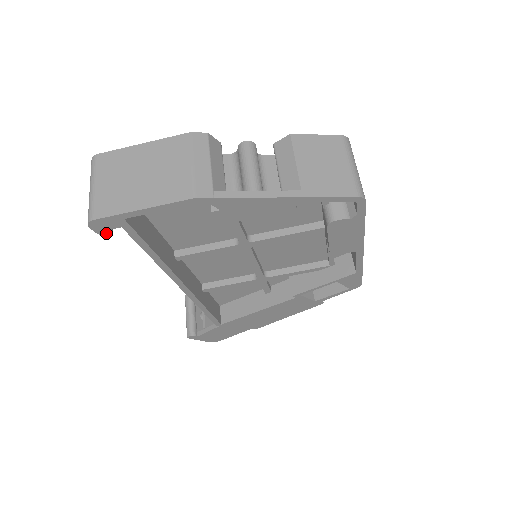
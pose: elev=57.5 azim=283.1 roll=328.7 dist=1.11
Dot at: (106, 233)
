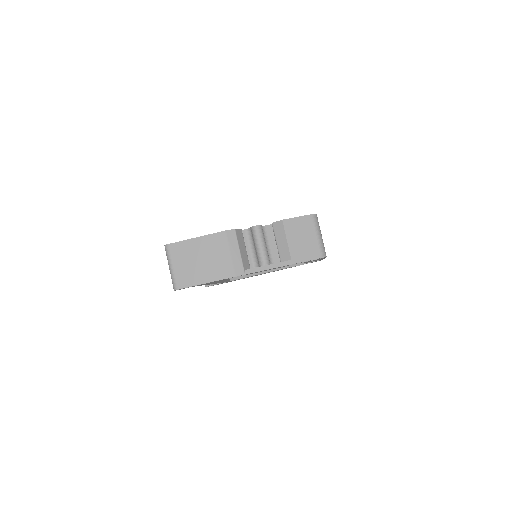
Dot at: occluded
